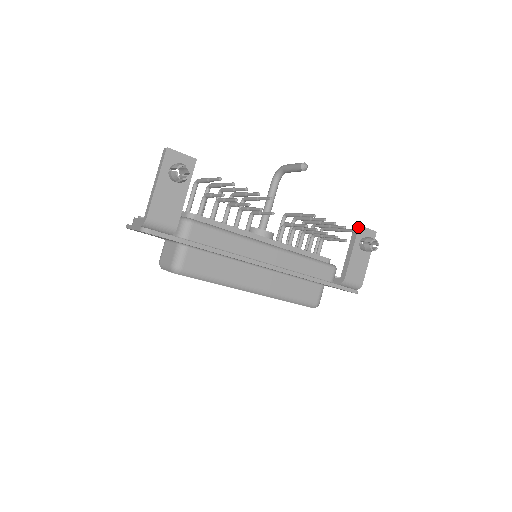
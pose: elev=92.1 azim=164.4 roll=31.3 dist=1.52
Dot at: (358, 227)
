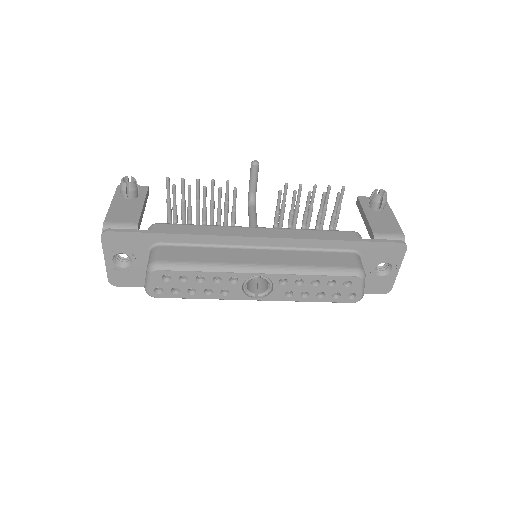
Dot at: (357, 198)
